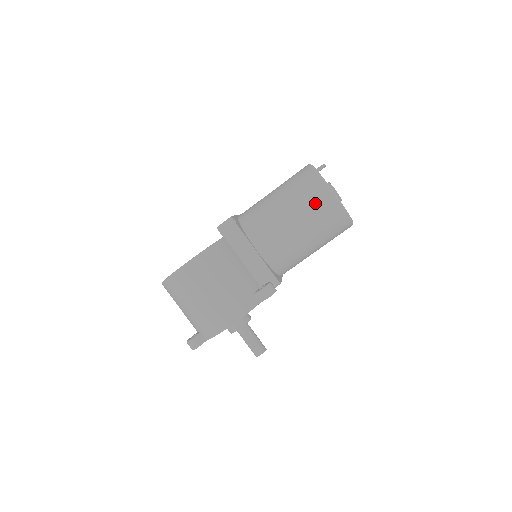
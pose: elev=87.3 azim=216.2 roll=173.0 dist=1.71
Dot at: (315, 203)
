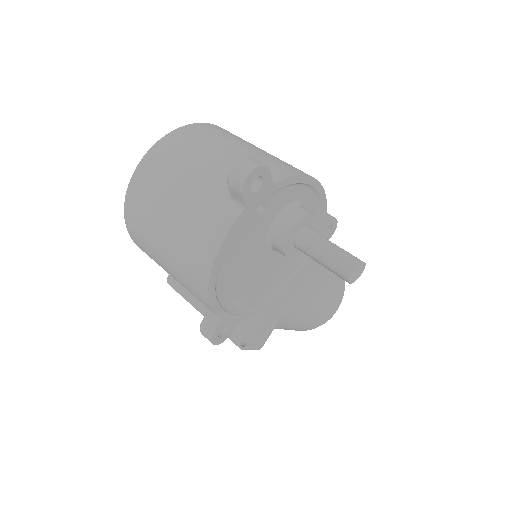
Dot at: occluded
